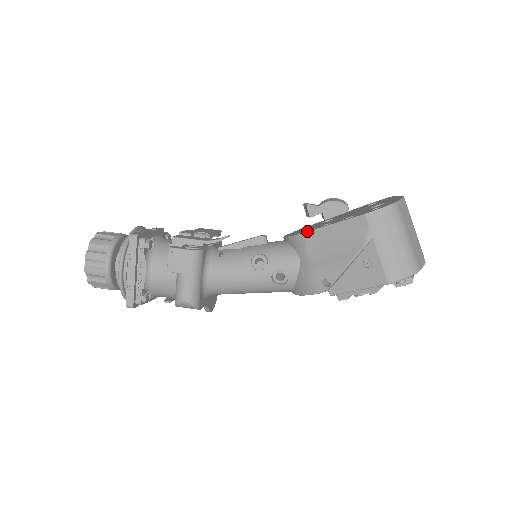
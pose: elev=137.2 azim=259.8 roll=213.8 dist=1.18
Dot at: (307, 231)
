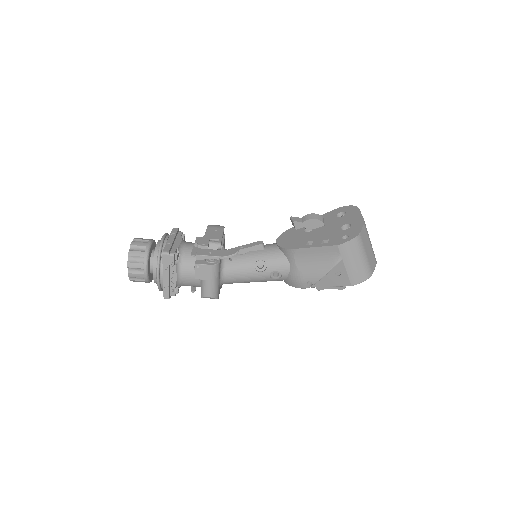
Dot at: (296, 248)
